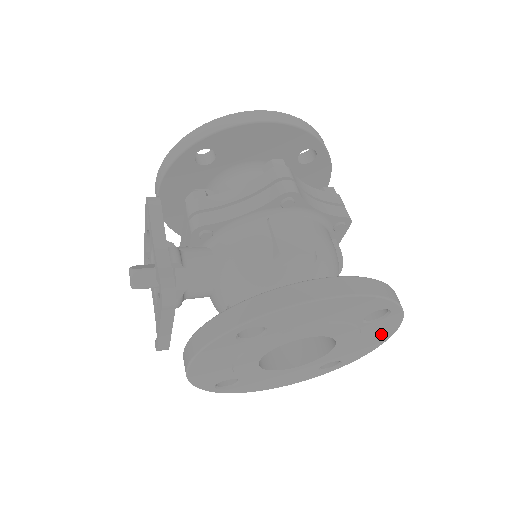
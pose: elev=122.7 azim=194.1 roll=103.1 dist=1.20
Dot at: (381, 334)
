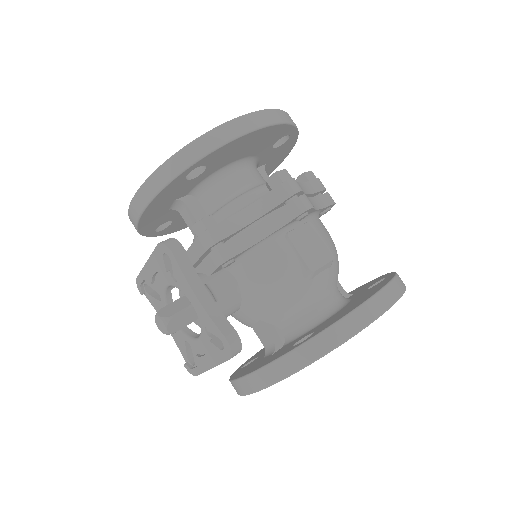
Dot at: occluded
